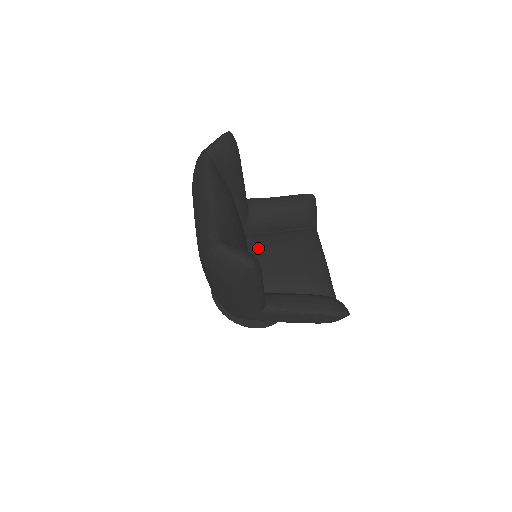
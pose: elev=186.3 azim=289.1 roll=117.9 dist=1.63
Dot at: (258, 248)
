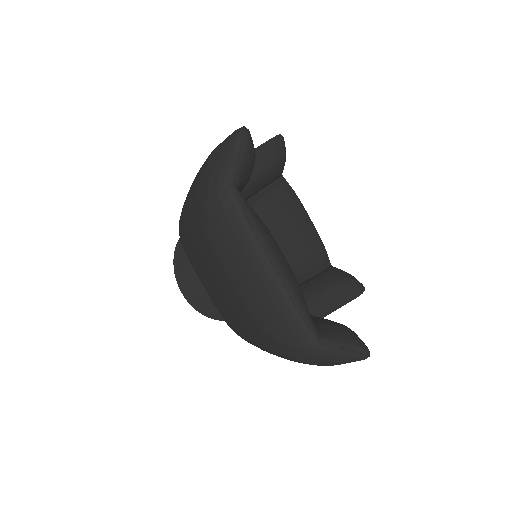
Dot at: occluded
